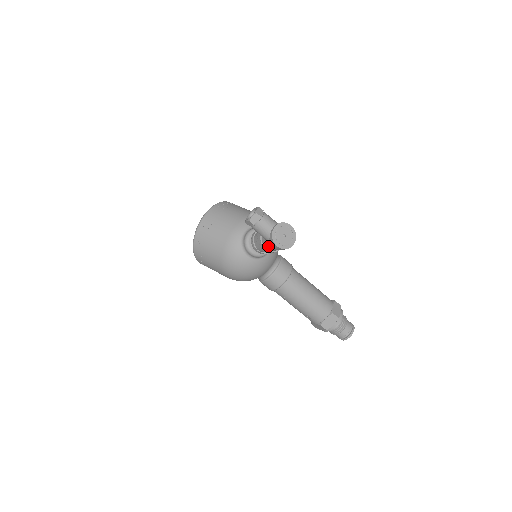
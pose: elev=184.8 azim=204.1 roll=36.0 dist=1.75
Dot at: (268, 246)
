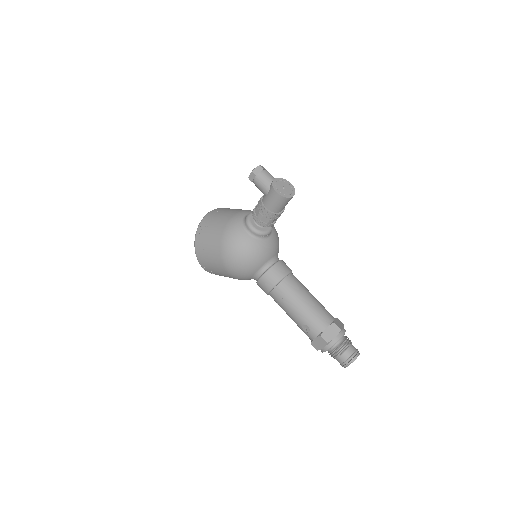
Dot at: (268, 201)
